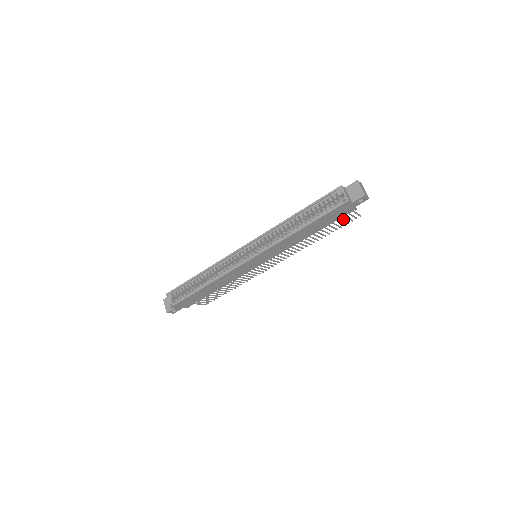
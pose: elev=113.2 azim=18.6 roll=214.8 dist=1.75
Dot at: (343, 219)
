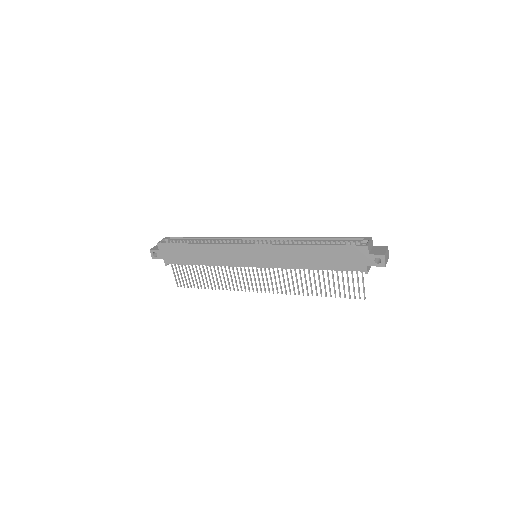
Dot at: occluded
